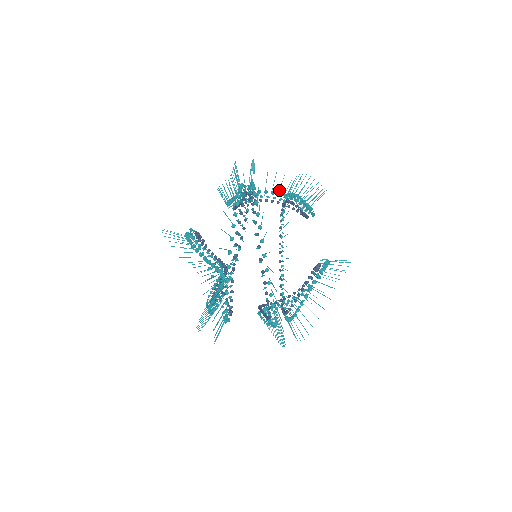
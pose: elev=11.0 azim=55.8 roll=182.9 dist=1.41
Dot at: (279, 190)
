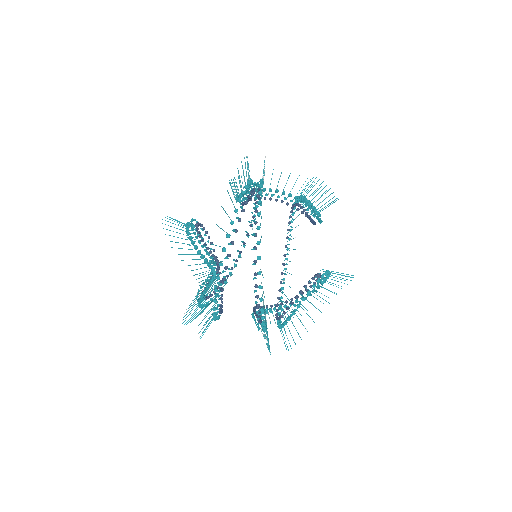
Dot at: (290, 191)
